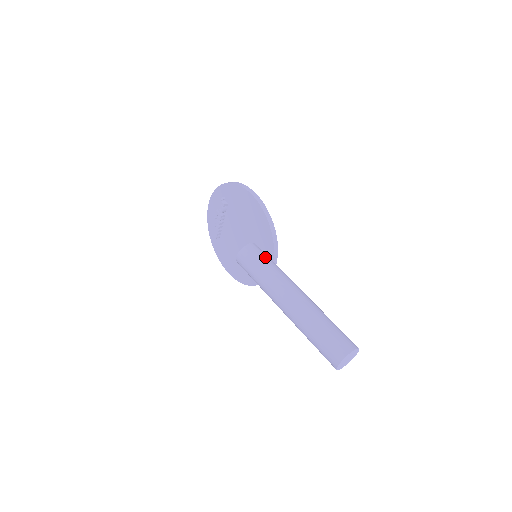
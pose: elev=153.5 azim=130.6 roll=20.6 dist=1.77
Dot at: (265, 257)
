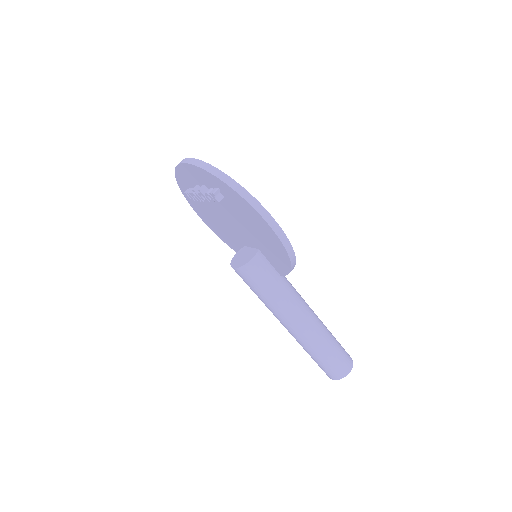
Dot at: (273, 276)
